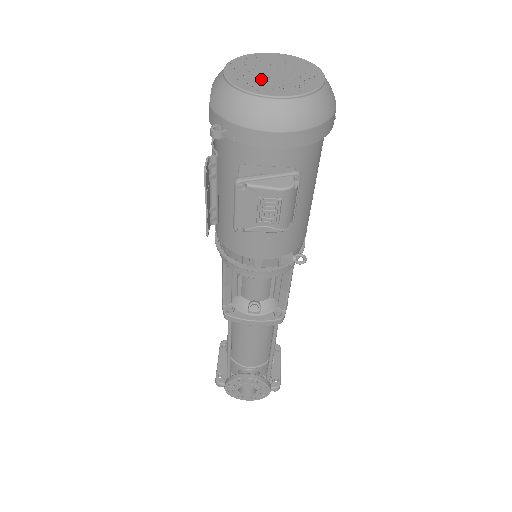
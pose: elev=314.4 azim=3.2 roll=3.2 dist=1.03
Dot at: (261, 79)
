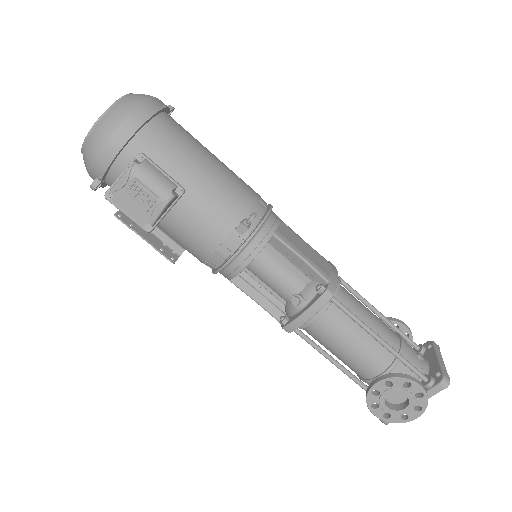
Dot at: occluded
